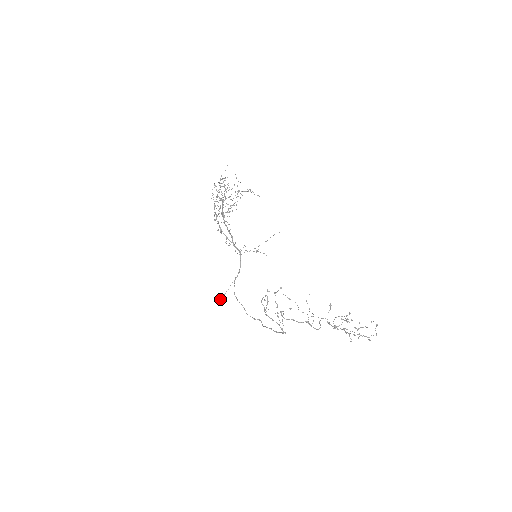
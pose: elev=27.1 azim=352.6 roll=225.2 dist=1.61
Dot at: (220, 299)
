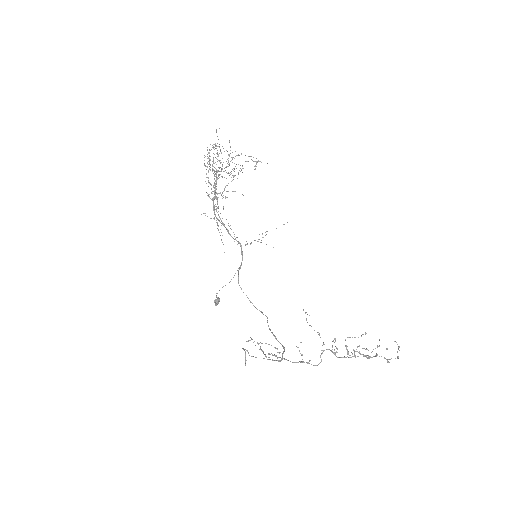
Dot at: (216, 305)
